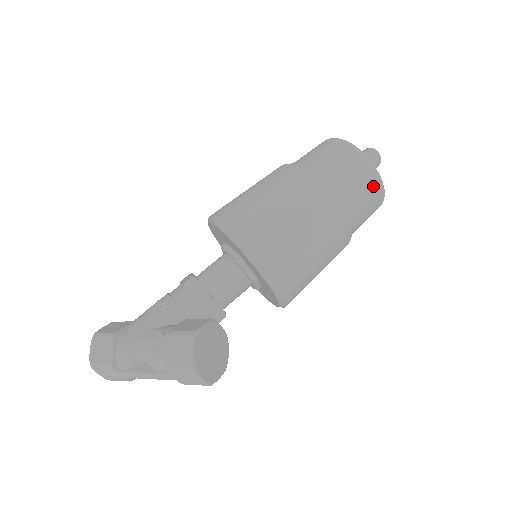
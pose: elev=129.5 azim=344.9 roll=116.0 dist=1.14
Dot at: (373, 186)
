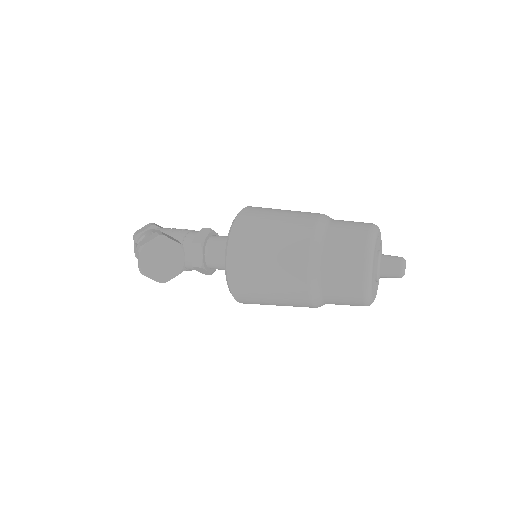
Dot at: (356, 265)
